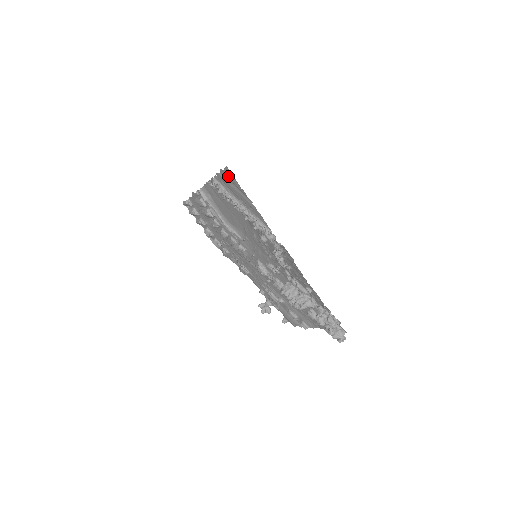
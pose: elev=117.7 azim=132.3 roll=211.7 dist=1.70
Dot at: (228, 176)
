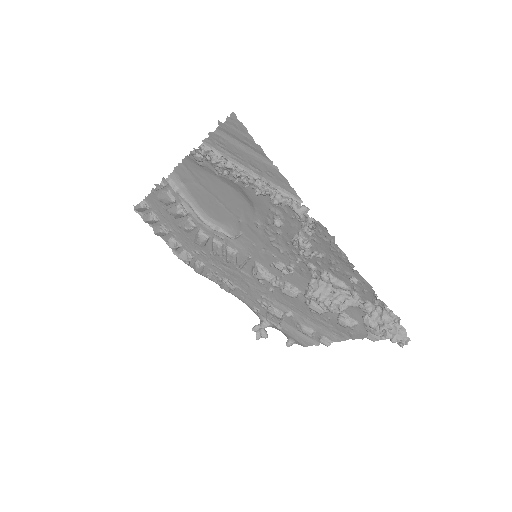
Dot at: (233, 130)
